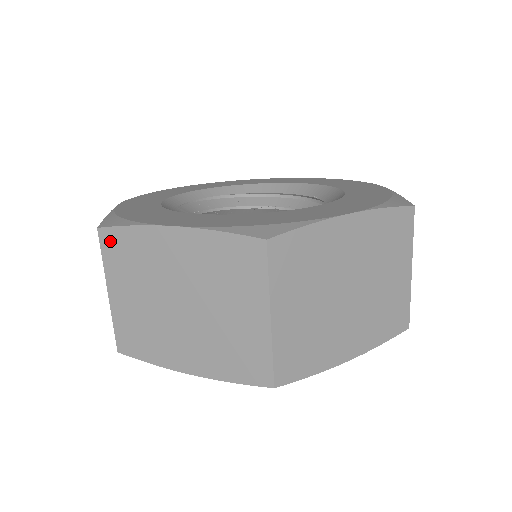
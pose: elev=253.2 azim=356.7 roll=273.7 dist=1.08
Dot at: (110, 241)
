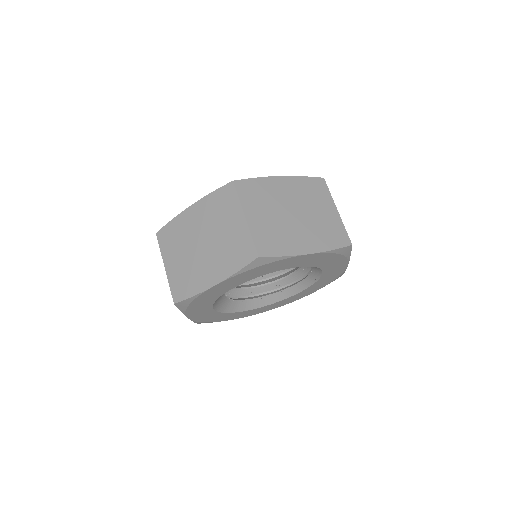
Dot at: (163, 236)
